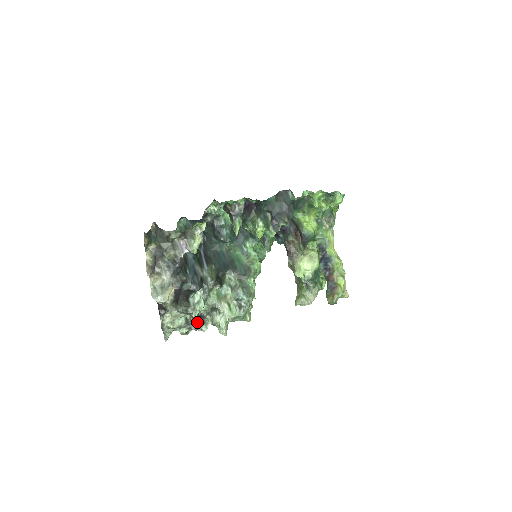
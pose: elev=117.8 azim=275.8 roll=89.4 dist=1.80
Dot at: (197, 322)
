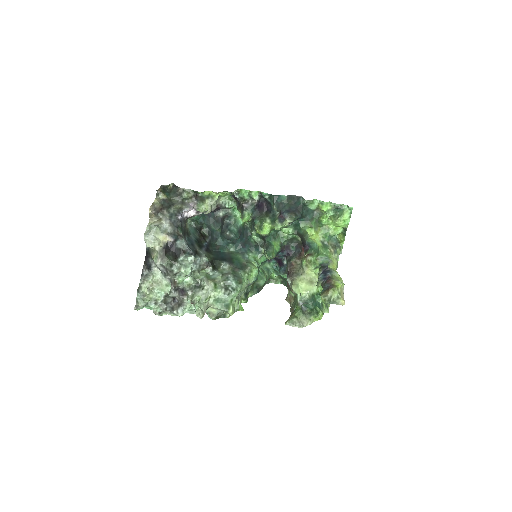
Dot at: (175, 303)
